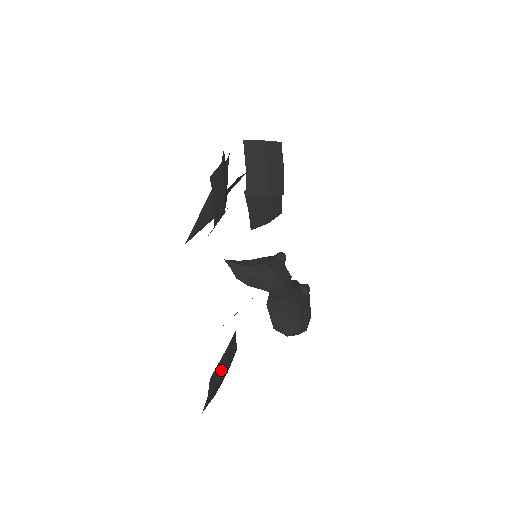
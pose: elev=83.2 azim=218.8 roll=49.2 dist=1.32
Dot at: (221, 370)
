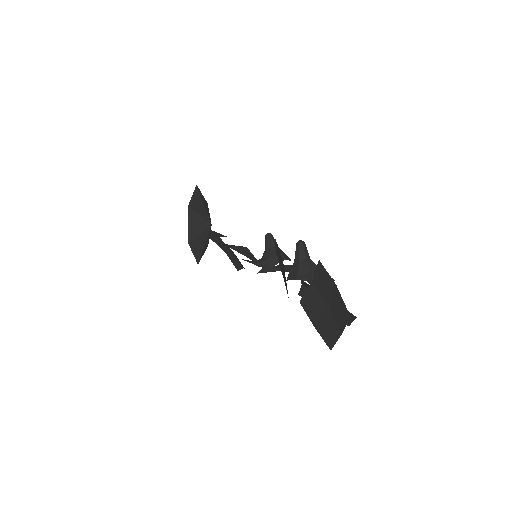
Dot at: (325, 317)
